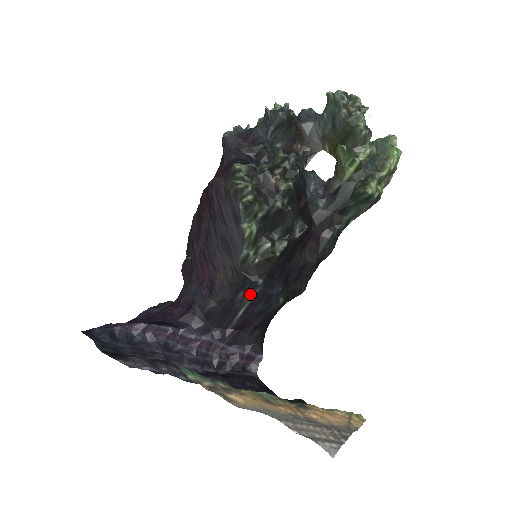
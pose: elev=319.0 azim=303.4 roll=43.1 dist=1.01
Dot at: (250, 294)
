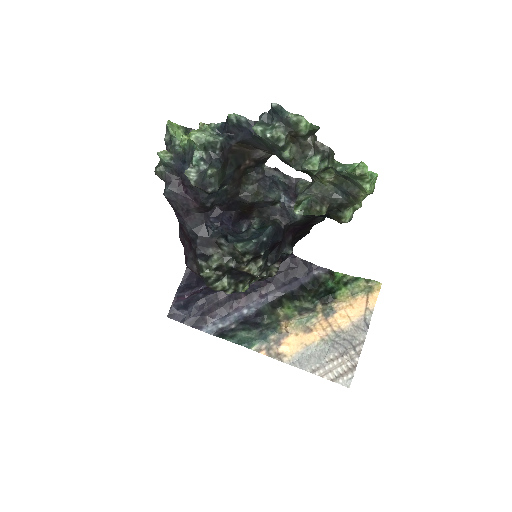
Dot at: occluded
